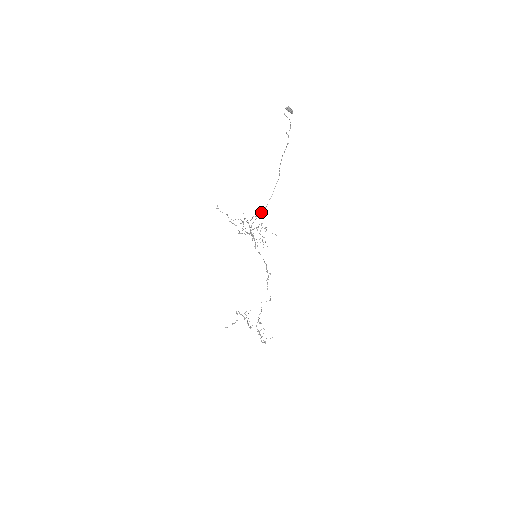
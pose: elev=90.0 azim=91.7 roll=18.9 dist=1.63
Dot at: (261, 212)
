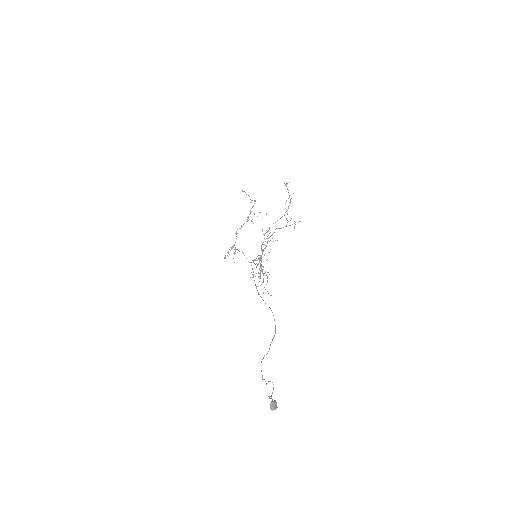
Dot at: (256, 288)
